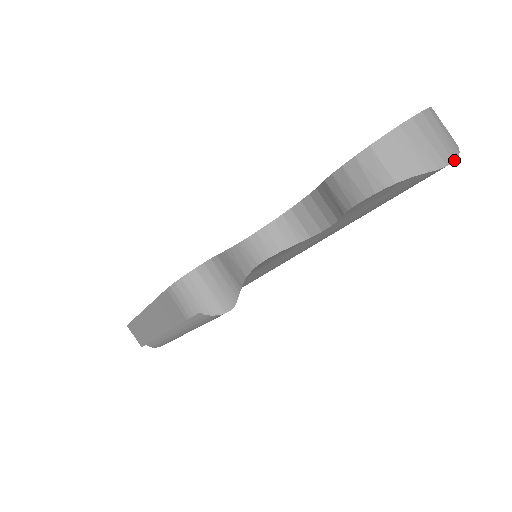
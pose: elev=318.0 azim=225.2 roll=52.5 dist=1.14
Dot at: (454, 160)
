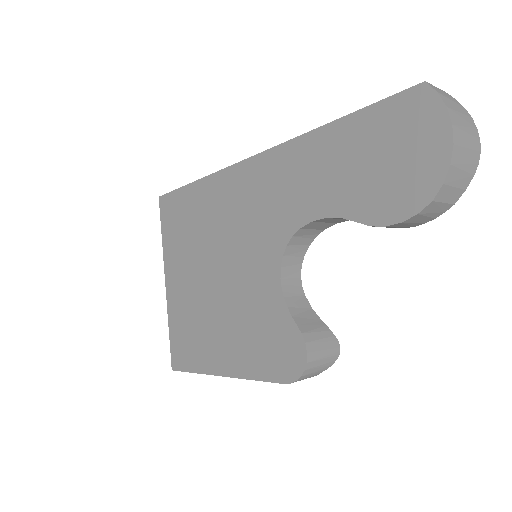
Dot at: (479, 137)
